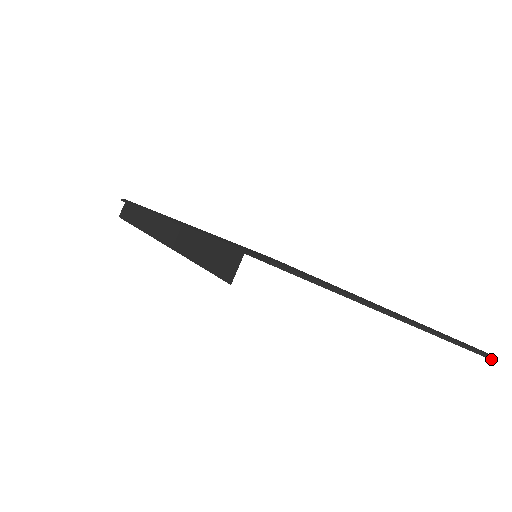
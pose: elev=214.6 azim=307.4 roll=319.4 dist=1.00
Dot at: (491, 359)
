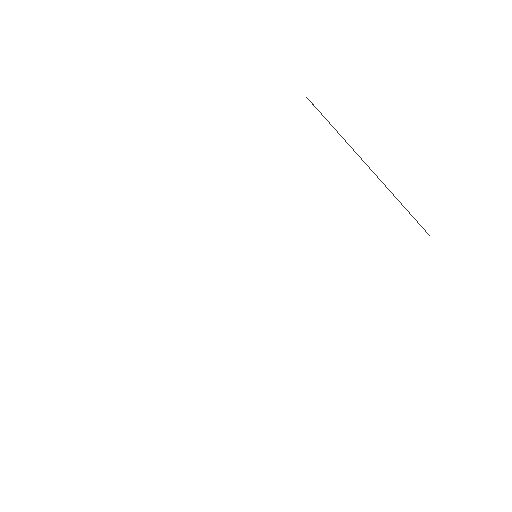
Dot at: occluded
